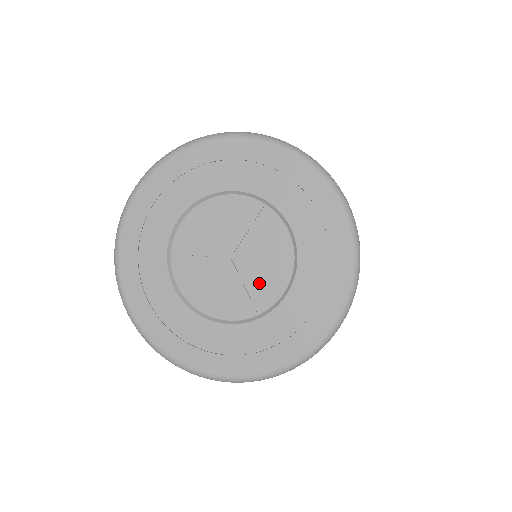
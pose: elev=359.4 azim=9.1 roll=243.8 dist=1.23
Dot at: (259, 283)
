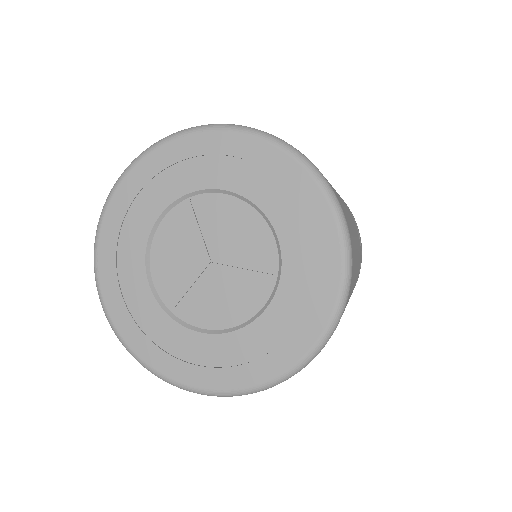
Dot at: (250, 253)
